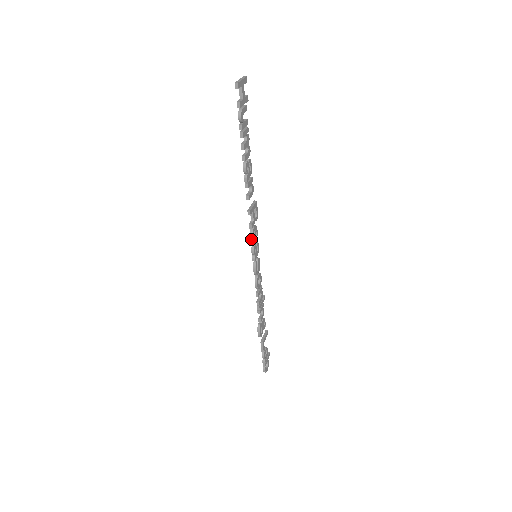
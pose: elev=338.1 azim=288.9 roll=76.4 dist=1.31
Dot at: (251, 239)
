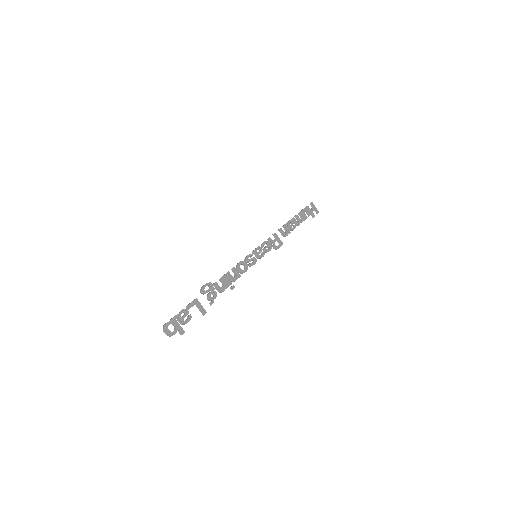
Dot at: (263, 243)
